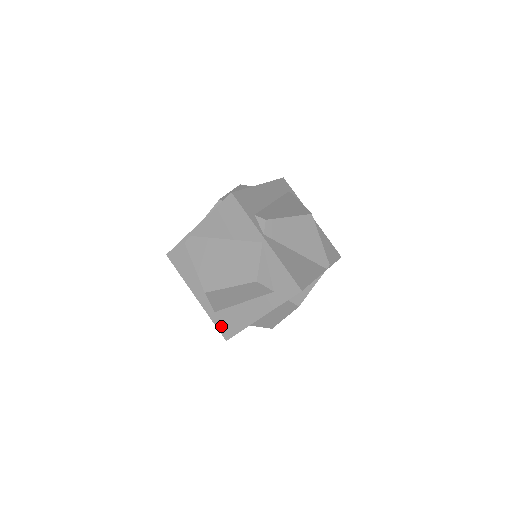
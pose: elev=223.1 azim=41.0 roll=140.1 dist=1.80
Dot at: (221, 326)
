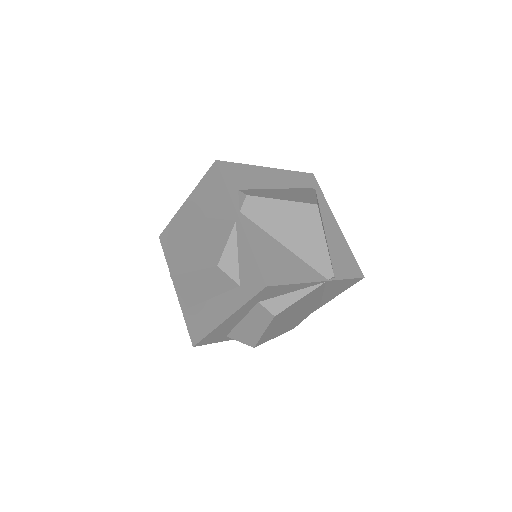
Dot at: (191, 327)
